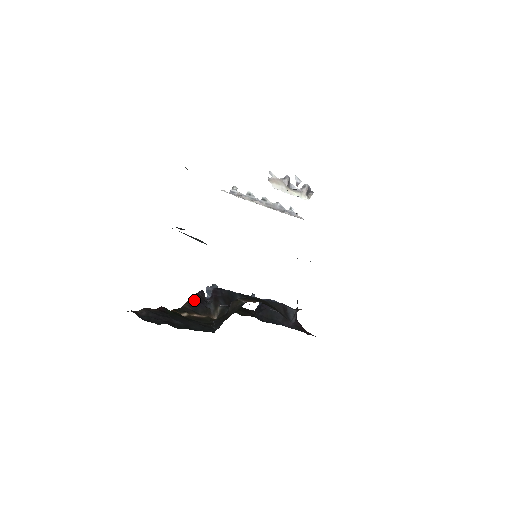
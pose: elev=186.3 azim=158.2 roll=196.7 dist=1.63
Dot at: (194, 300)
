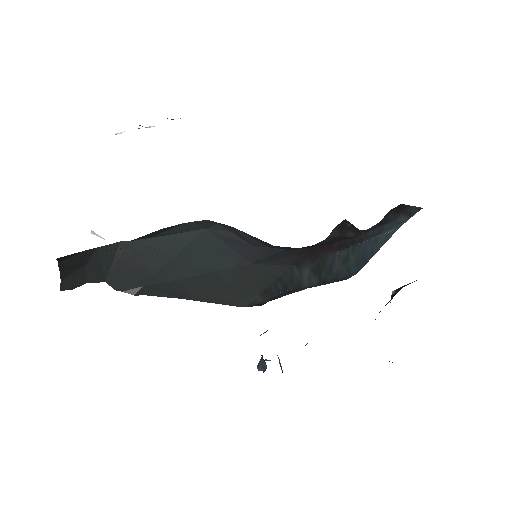
Dot at: occluded
